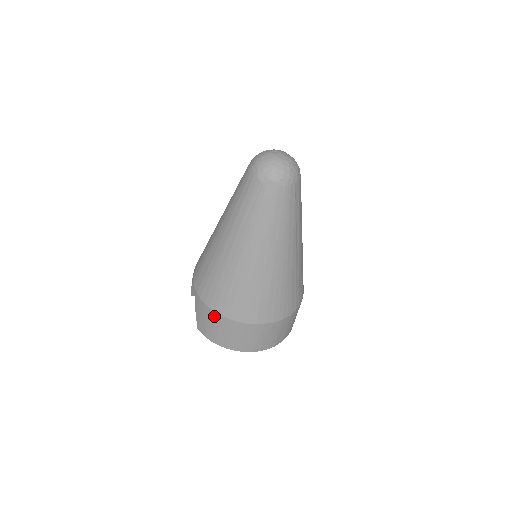
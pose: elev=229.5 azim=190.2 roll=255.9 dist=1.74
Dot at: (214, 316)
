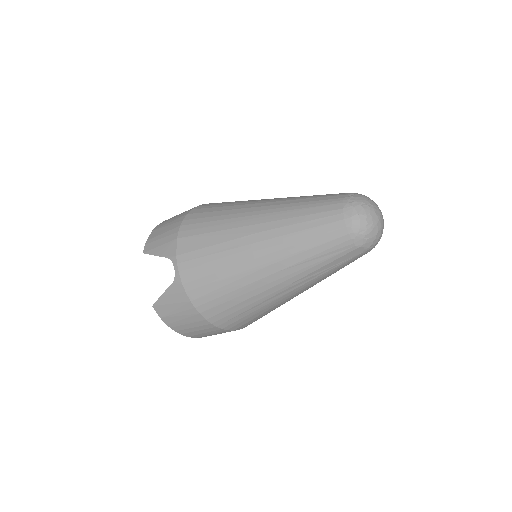
Dot at: (195, 315)
